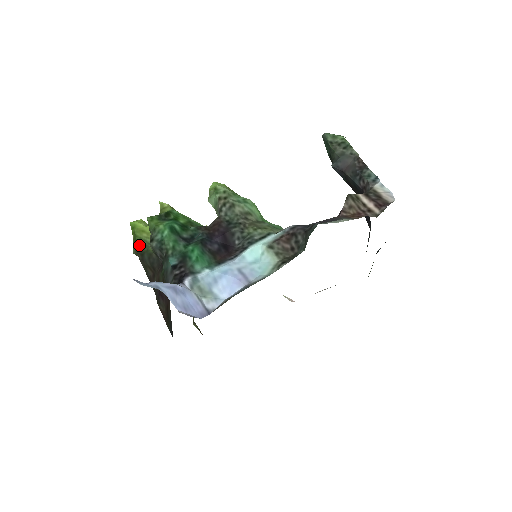
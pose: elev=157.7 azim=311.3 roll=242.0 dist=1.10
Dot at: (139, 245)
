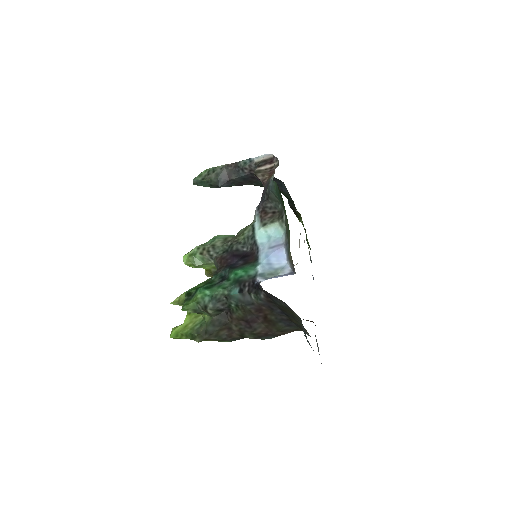
Dot at: (197, 331)
